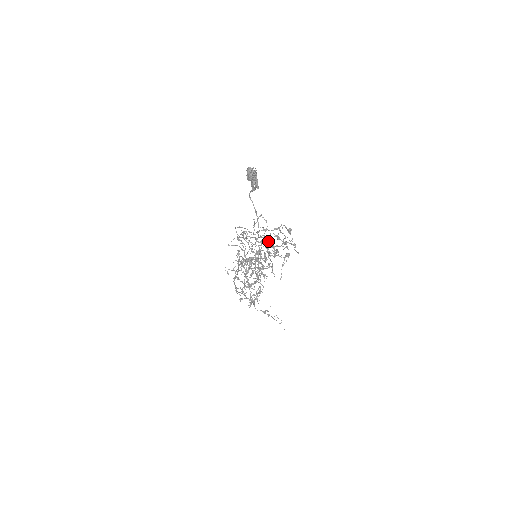
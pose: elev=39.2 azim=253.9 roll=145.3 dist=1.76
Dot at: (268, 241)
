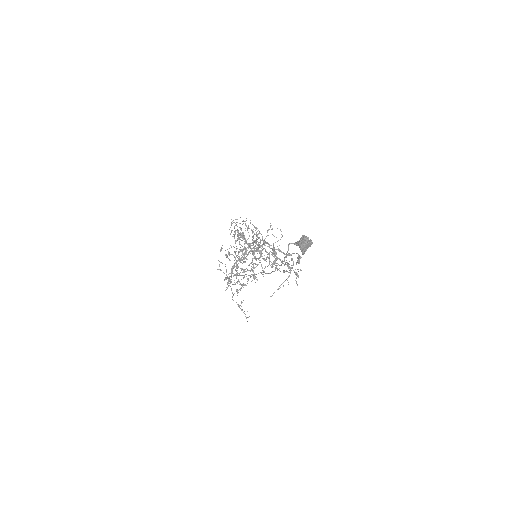
Dot at: occluded
